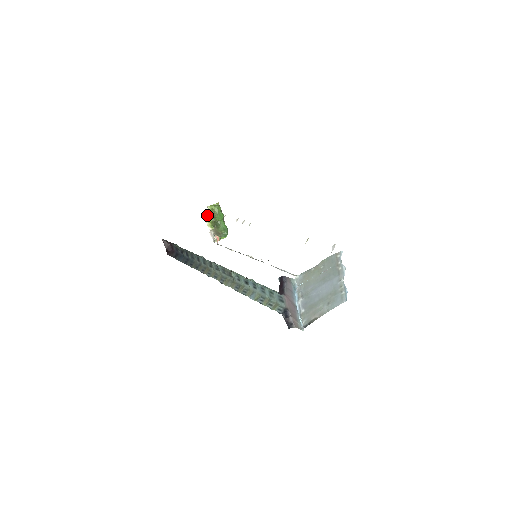
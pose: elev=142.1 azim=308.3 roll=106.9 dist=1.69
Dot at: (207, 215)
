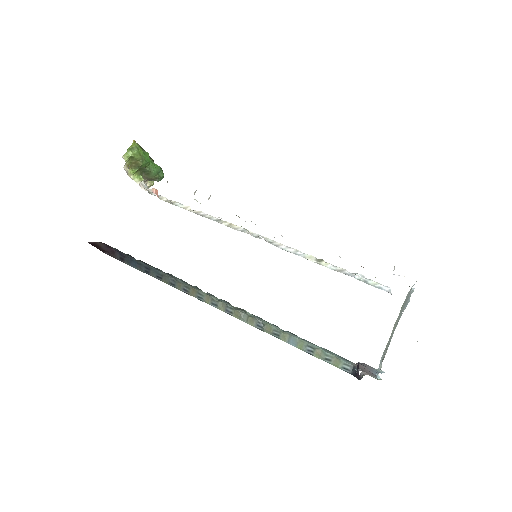
Dot at: (126, 167)
